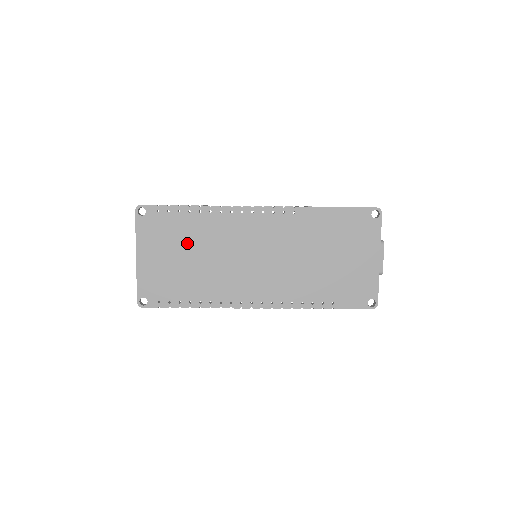
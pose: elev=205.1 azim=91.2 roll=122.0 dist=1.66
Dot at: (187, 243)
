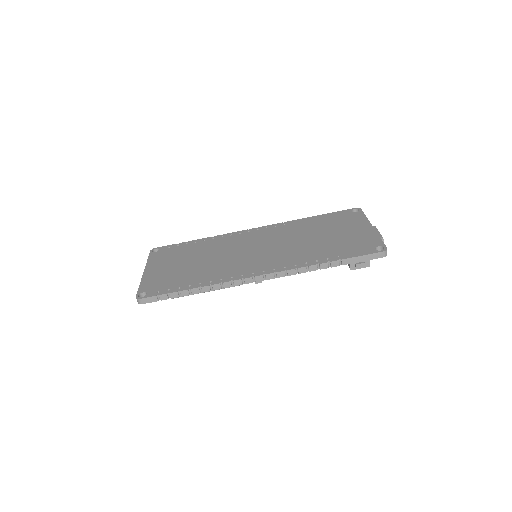
Dot at: (191, 256)
